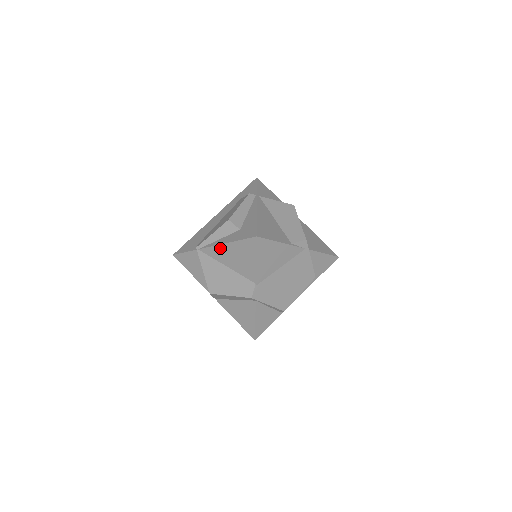
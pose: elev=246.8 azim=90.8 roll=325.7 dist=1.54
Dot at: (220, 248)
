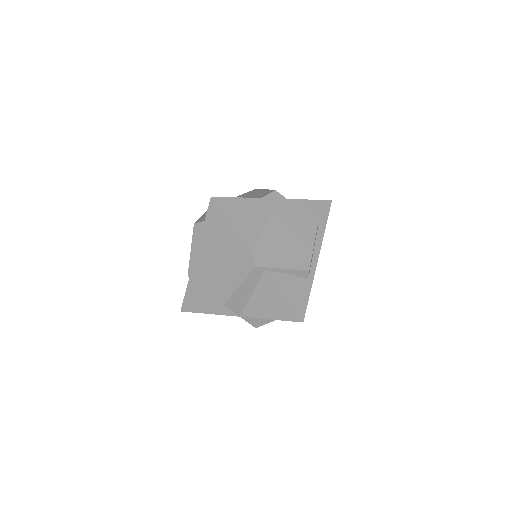
Dot at: (200, 250)
